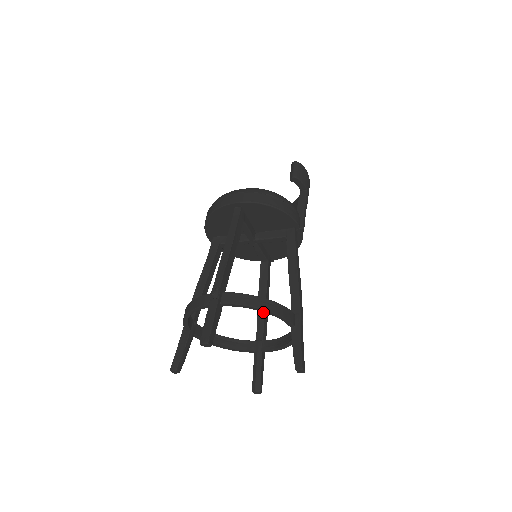
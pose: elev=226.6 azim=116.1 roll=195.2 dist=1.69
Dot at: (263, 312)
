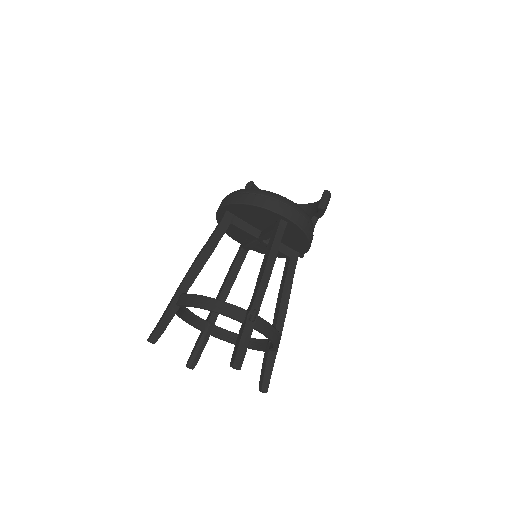
Dot at: (225, 298)
